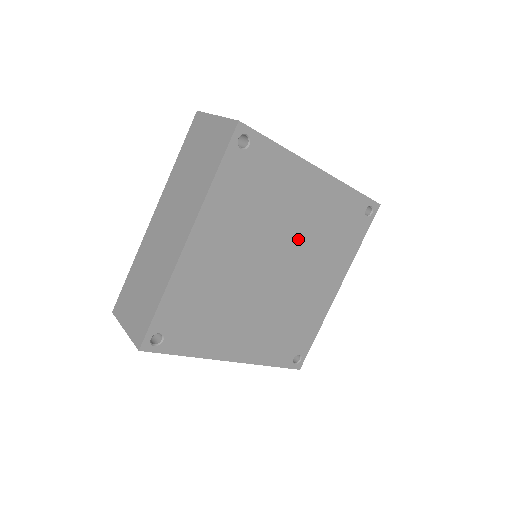
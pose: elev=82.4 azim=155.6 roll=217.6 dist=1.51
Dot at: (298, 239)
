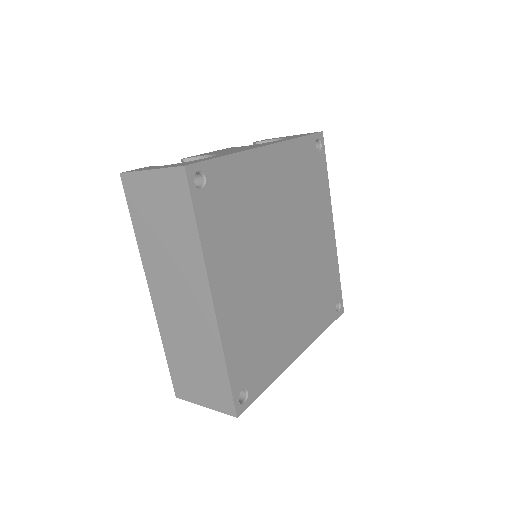
Dot at: (286, 219)
